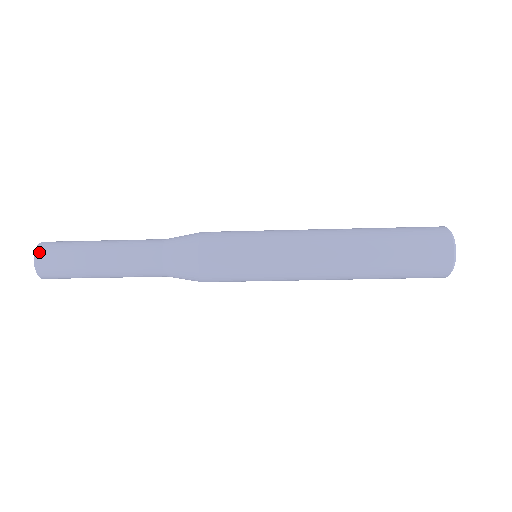
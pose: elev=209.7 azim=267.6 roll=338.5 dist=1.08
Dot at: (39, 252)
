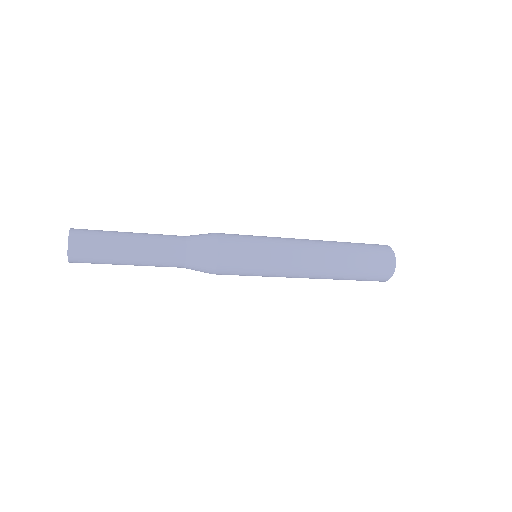
Dot at: (72, 258)
